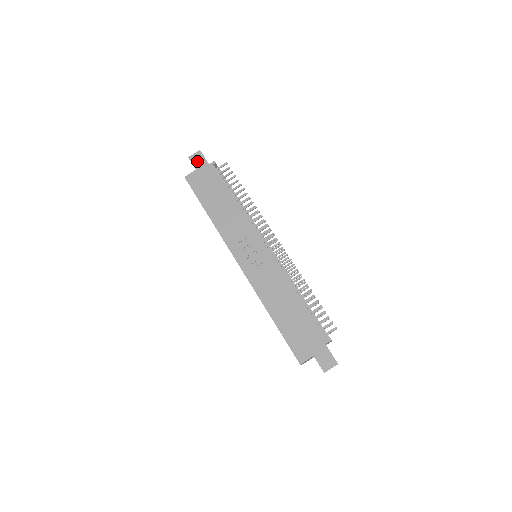
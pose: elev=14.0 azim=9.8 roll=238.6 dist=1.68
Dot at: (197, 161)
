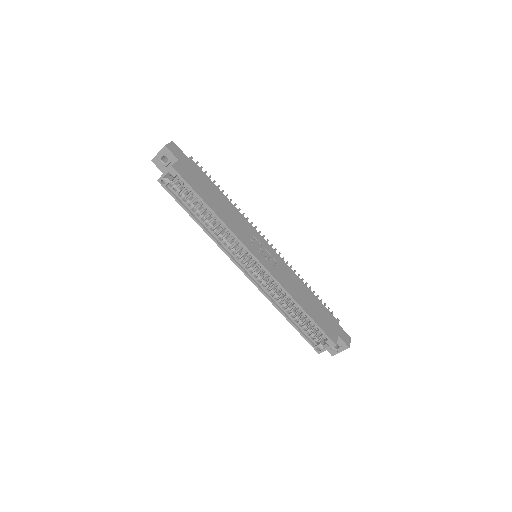
Dot at: (176, 152)
